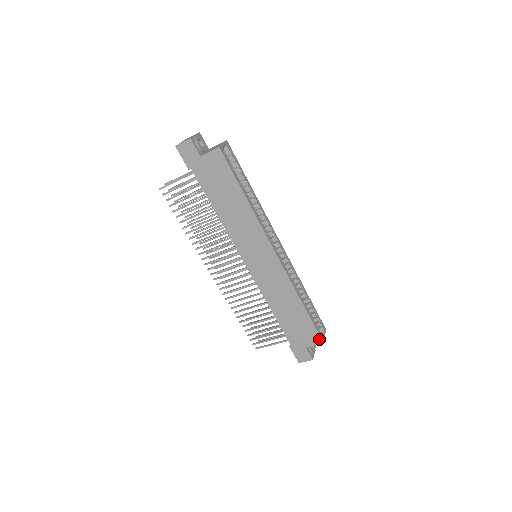
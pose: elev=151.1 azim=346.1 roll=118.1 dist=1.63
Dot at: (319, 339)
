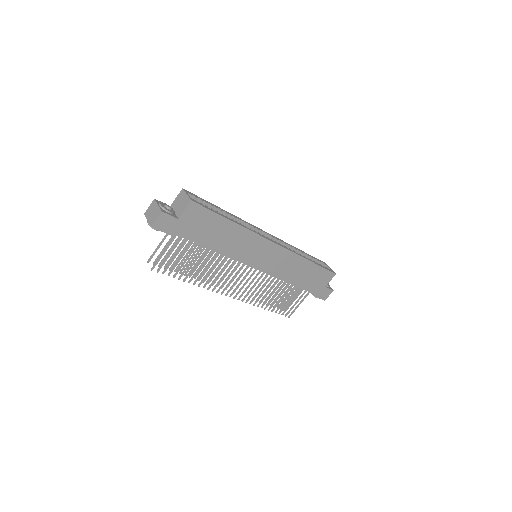
Dot at: (332, 274)
